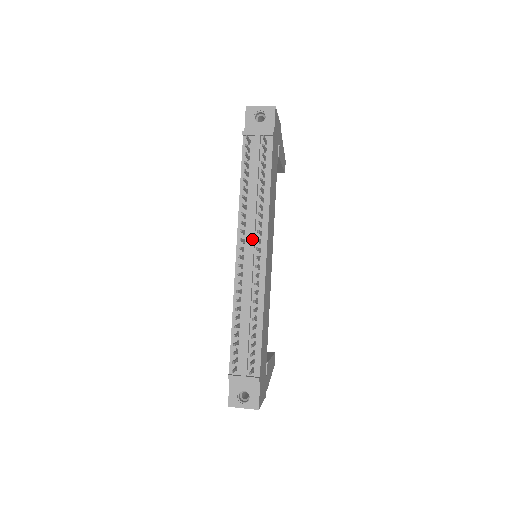
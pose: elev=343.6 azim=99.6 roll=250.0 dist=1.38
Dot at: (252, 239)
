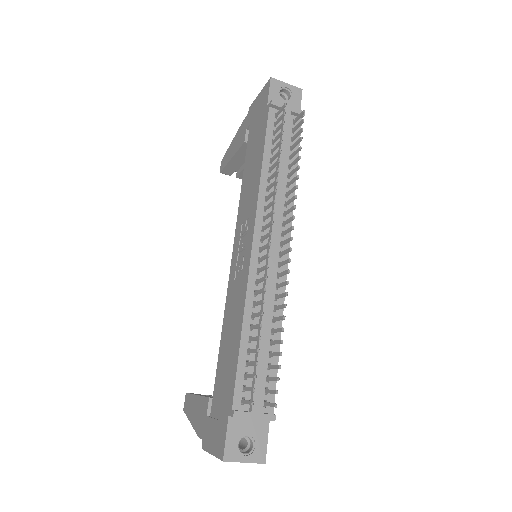
Dot at: (276, 228)
